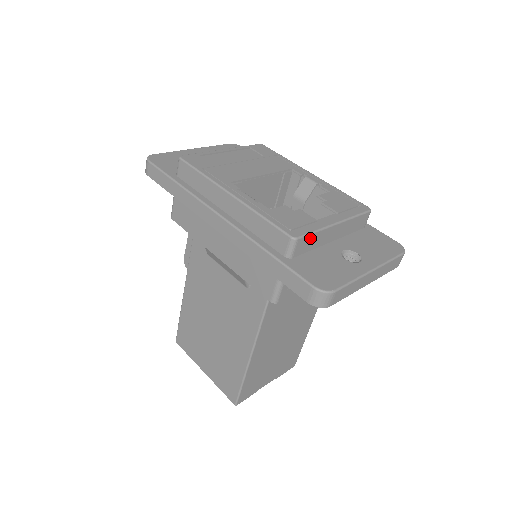
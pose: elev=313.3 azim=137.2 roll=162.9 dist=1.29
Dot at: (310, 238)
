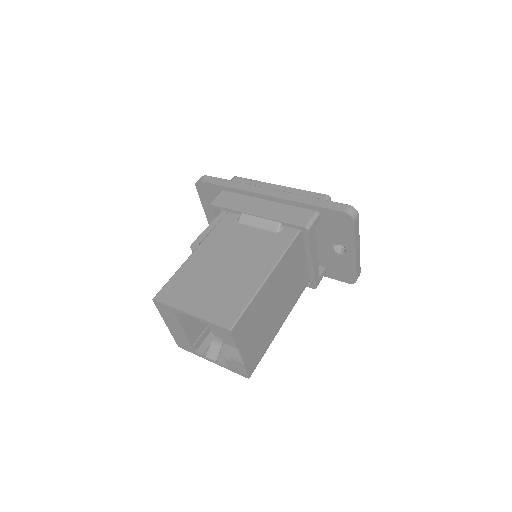
Dot at: occluded
